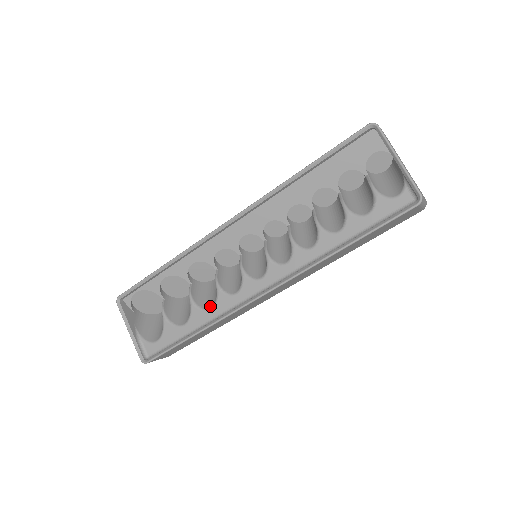
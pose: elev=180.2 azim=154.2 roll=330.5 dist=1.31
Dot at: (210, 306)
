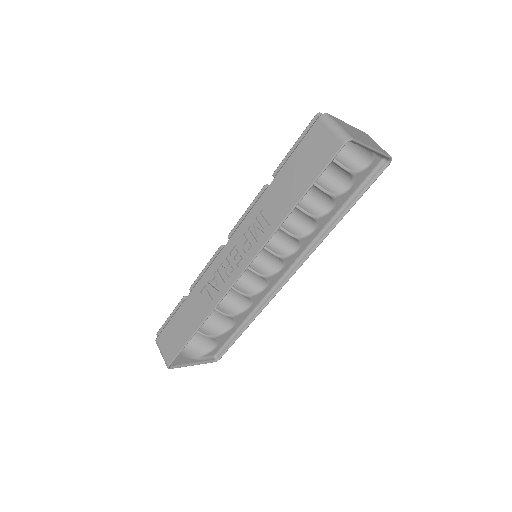
Dot at: (247, 306)
